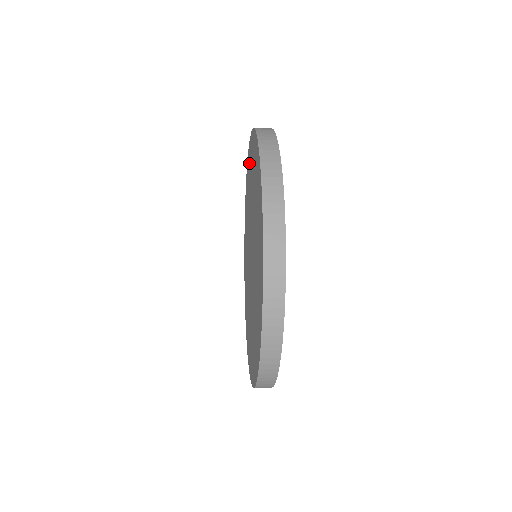
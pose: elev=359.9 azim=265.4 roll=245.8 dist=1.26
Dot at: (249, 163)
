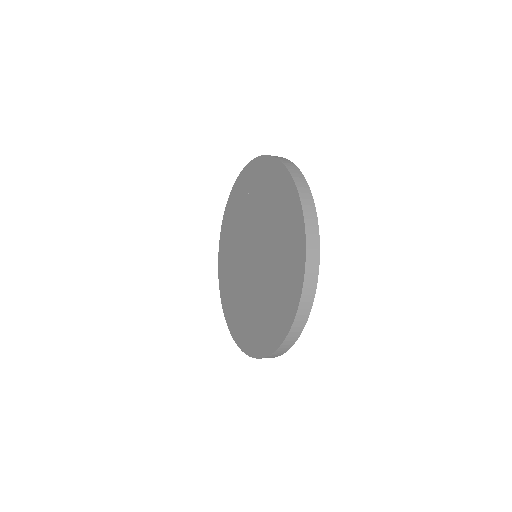
Dot at: (233, 204)
